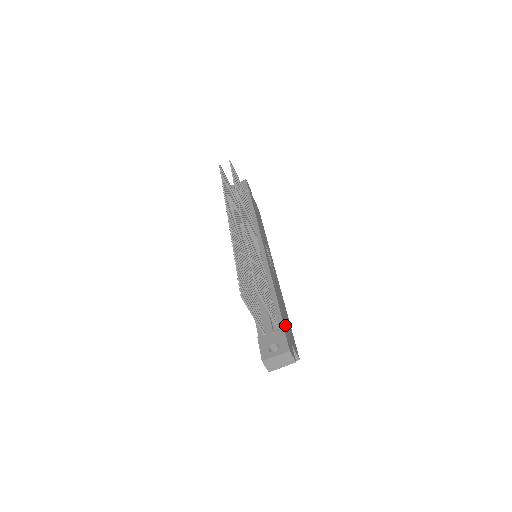
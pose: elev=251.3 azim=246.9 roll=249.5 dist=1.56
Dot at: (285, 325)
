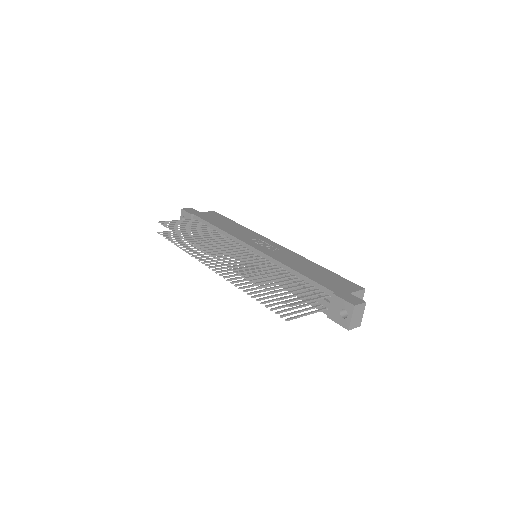
Dot at: (330, 286)
